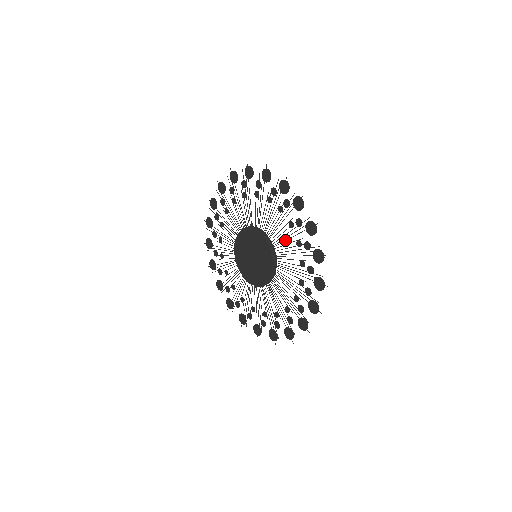
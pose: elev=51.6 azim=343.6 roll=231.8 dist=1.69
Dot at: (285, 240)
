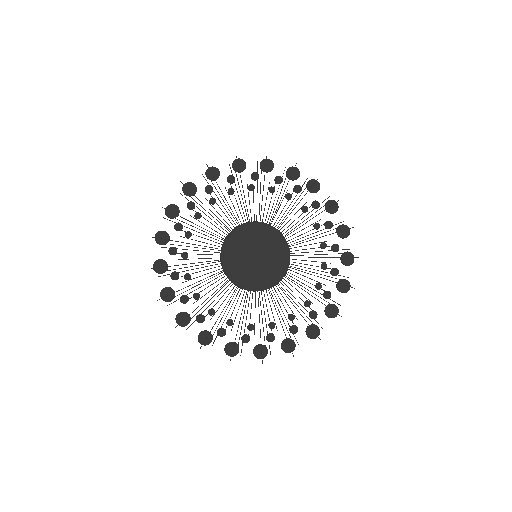
Dot at: occluded
